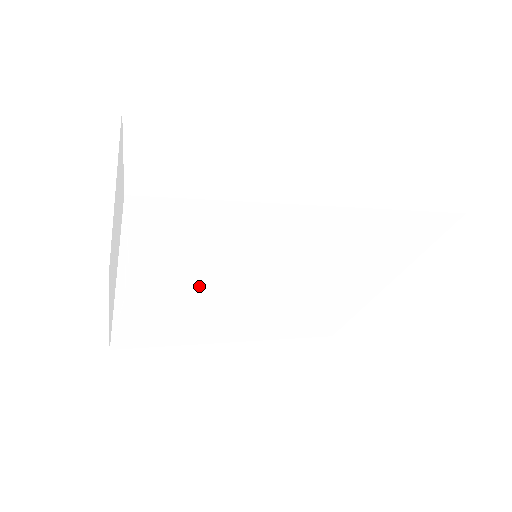
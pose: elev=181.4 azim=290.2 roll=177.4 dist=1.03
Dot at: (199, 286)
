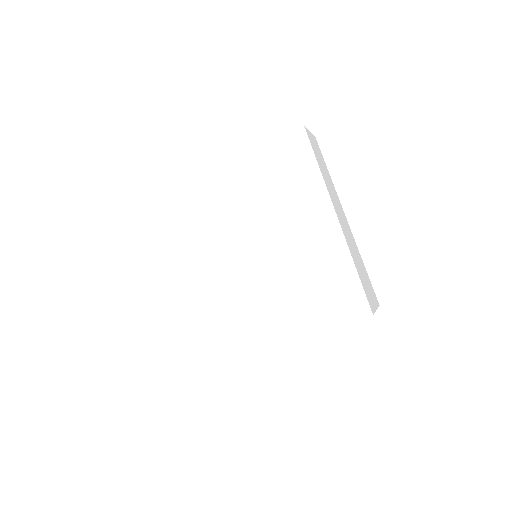
Dot at: (202, 261)
